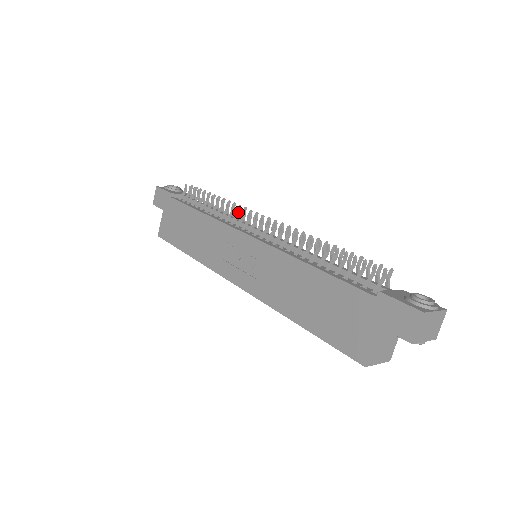
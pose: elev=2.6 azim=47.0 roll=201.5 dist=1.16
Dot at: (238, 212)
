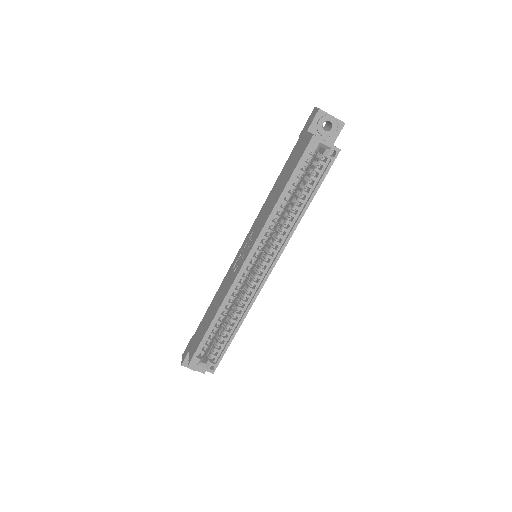
Dot at: occluded
